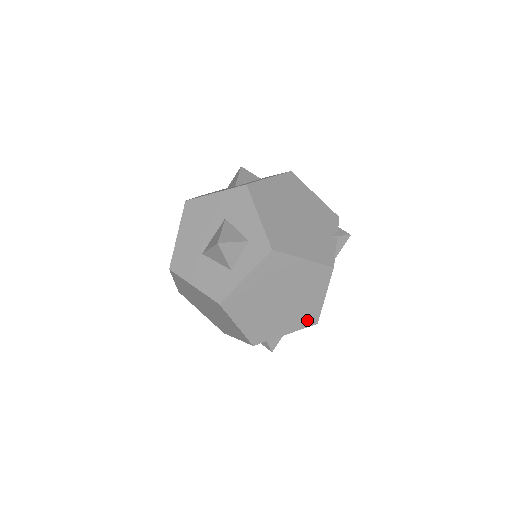
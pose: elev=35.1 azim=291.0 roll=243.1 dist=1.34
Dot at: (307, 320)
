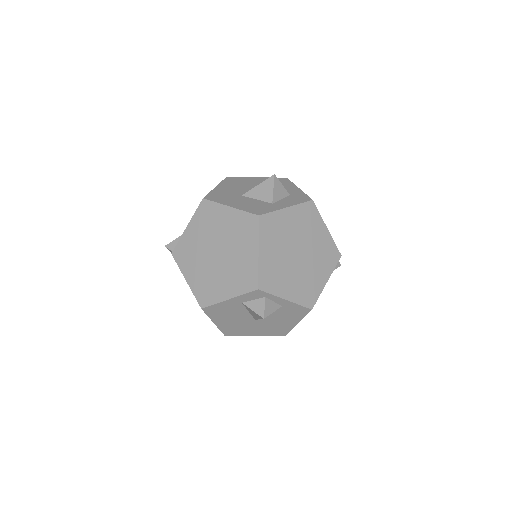
Dot at: (307, 297)
